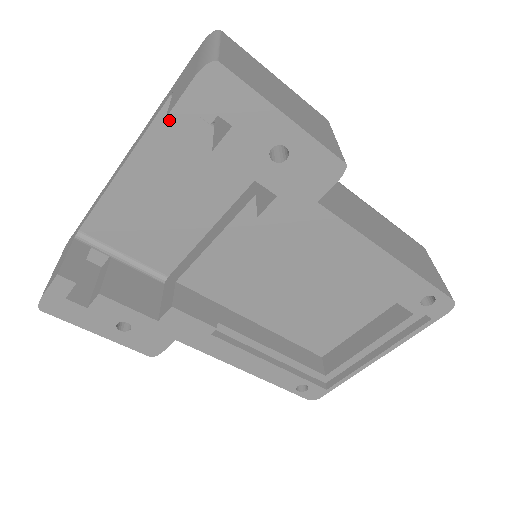
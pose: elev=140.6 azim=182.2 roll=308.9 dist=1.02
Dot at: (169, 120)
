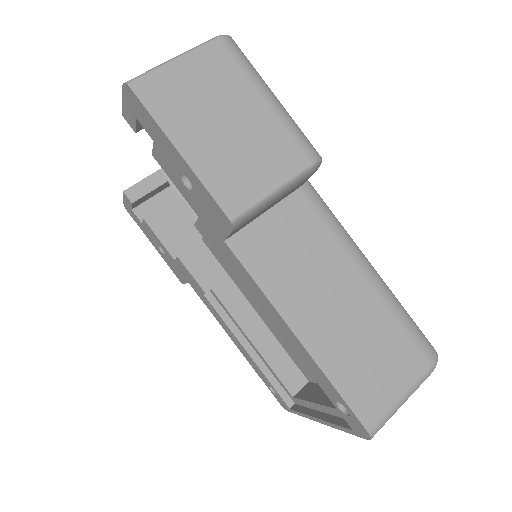
Dot at: (124, 117)
